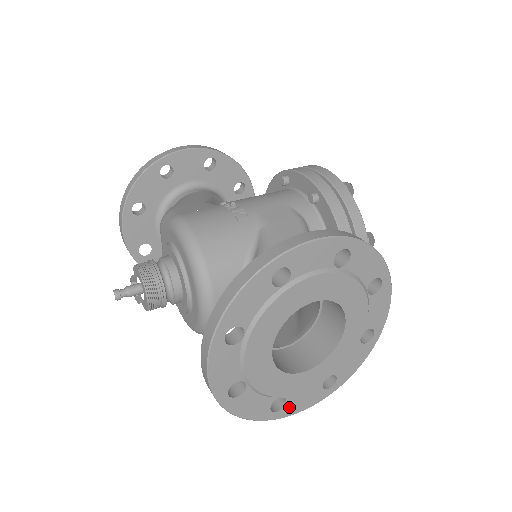
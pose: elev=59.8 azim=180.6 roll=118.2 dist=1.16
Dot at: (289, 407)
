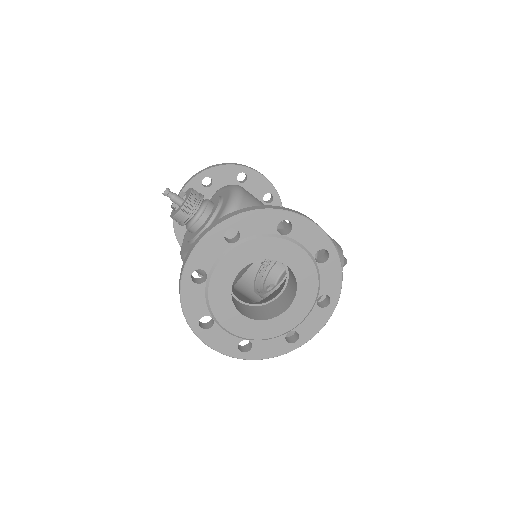
Dot at: (209, 334)
